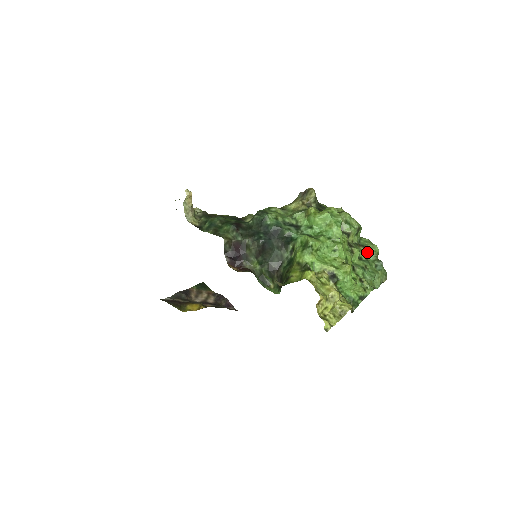
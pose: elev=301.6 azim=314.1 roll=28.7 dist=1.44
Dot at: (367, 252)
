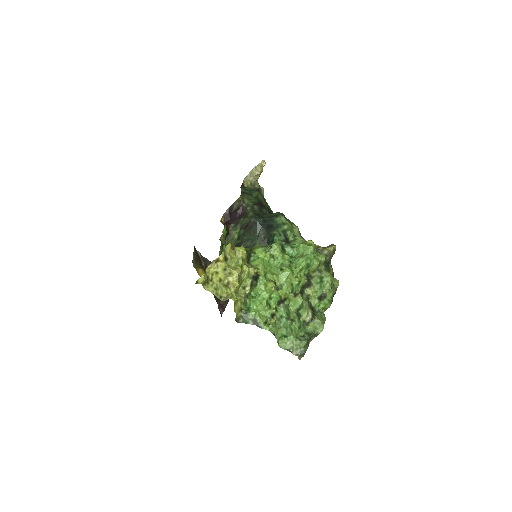
Dot at: (310, 320)
